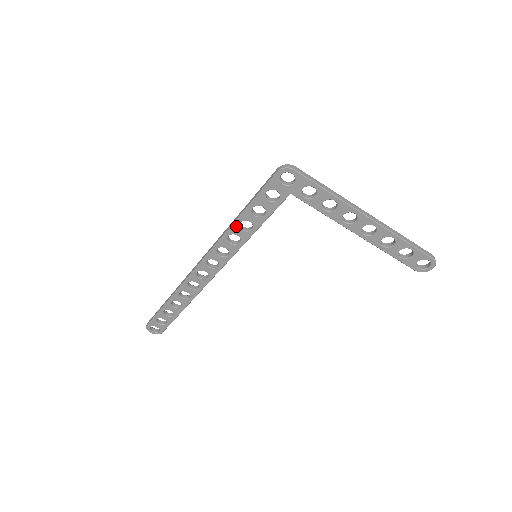
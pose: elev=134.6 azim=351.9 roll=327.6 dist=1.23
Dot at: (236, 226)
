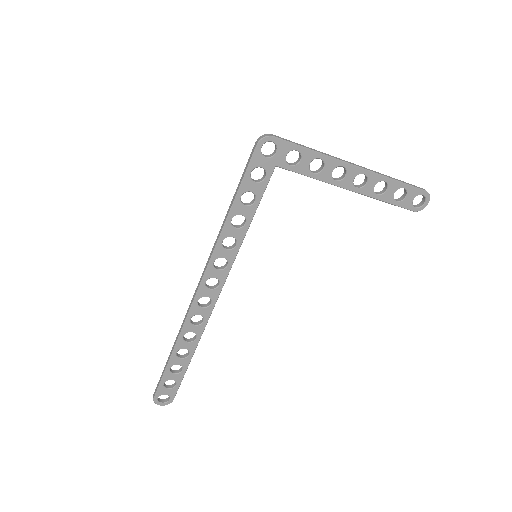
Dot at: (228, 226)
